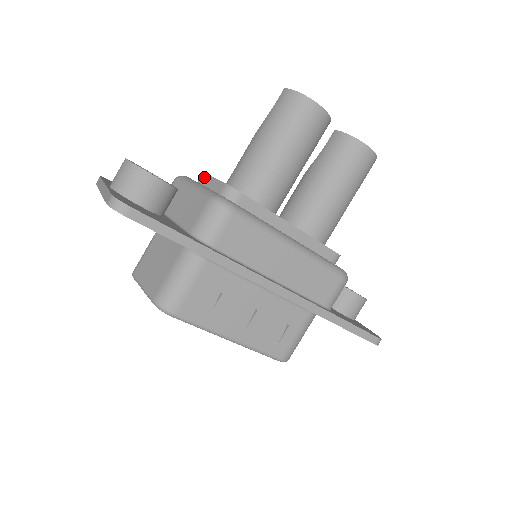
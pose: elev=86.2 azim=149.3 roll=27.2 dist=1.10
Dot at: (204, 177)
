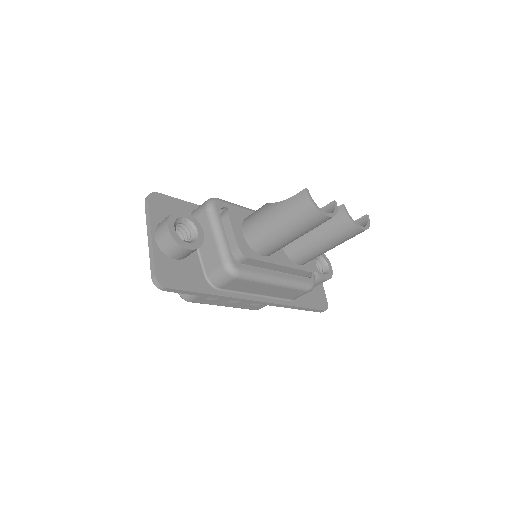
Dot at: (227, 219)
